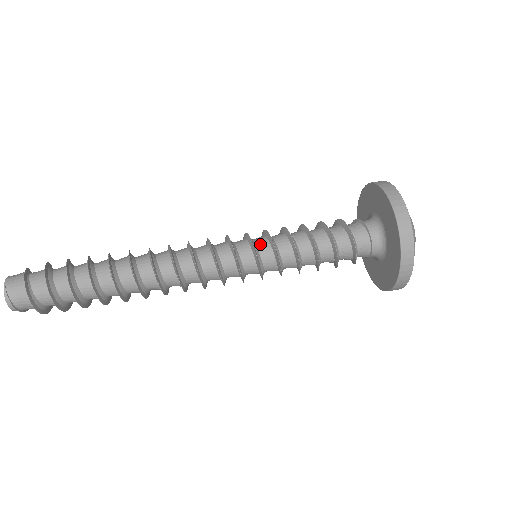
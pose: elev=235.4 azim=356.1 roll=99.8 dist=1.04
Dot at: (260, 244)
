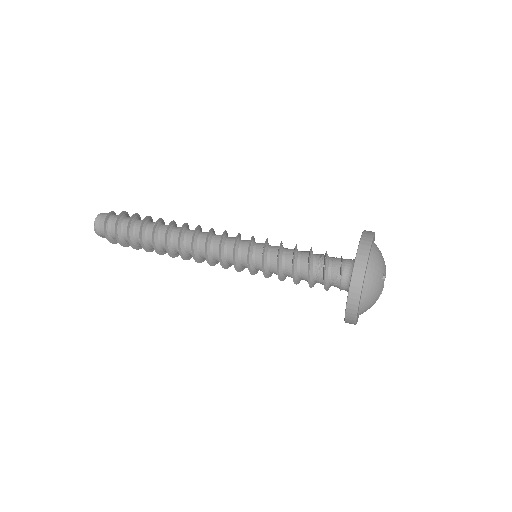
Dot at: (255, 255)
